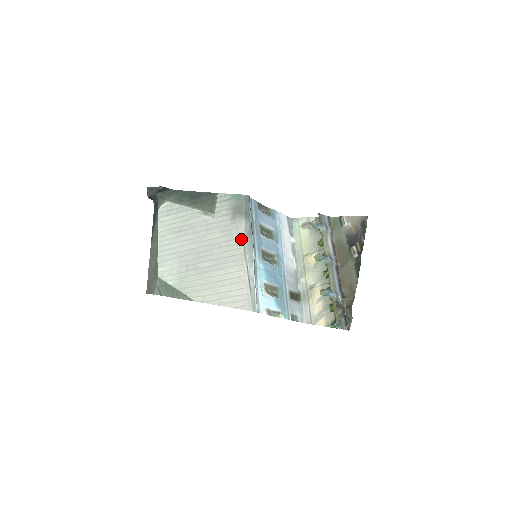
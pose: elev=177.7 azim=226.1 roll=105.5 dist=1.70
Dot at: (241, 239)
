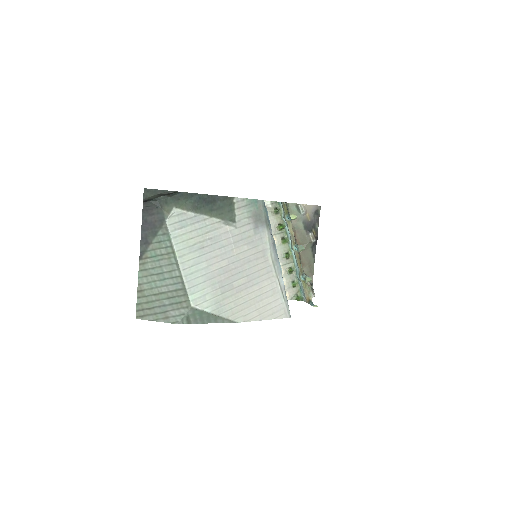
Dot at: (268, 250)
